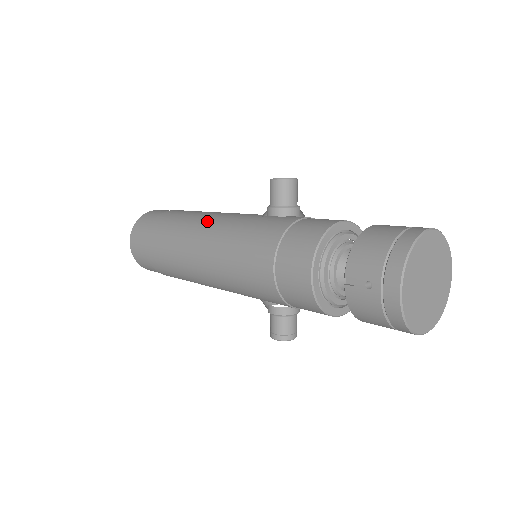
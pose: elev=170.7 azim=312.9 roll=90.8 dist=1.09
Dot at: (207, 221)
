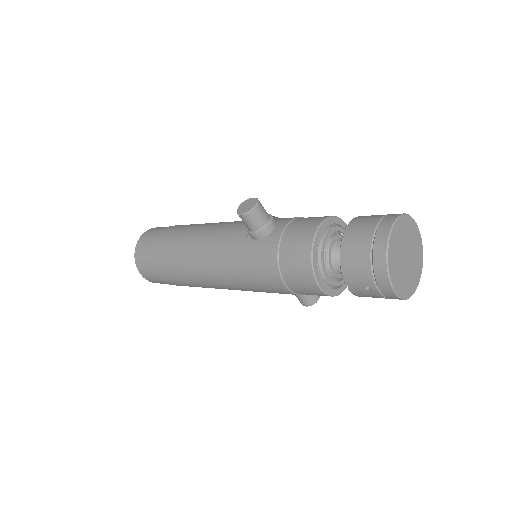
Dot at: (202, 252)
